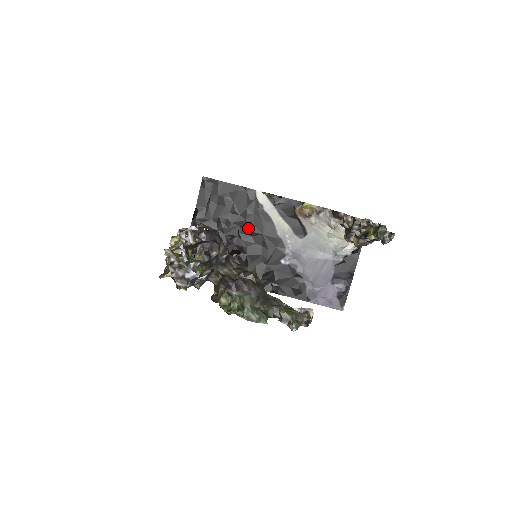
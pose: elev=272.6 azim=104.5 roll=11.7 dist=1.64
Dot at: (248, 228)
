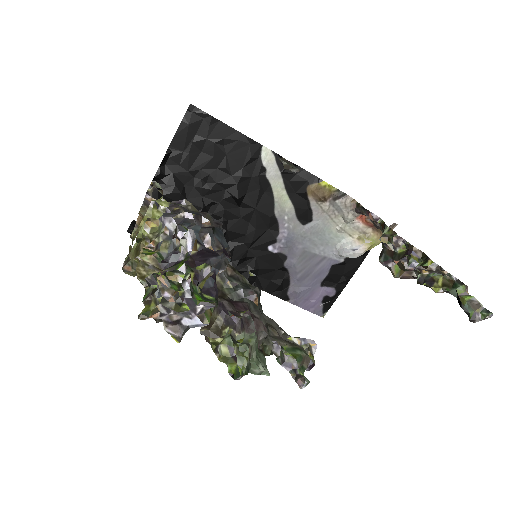
Dot at: (238, 196)
